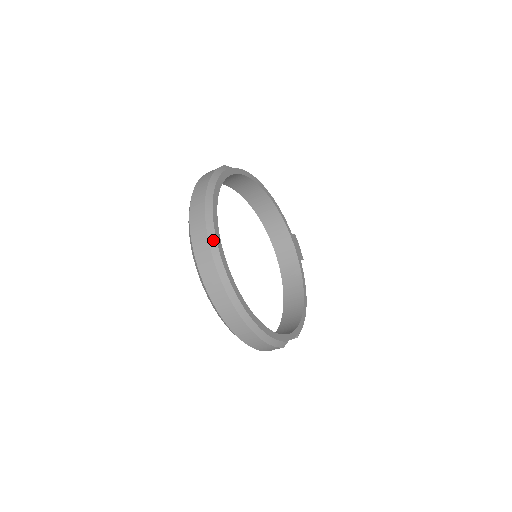
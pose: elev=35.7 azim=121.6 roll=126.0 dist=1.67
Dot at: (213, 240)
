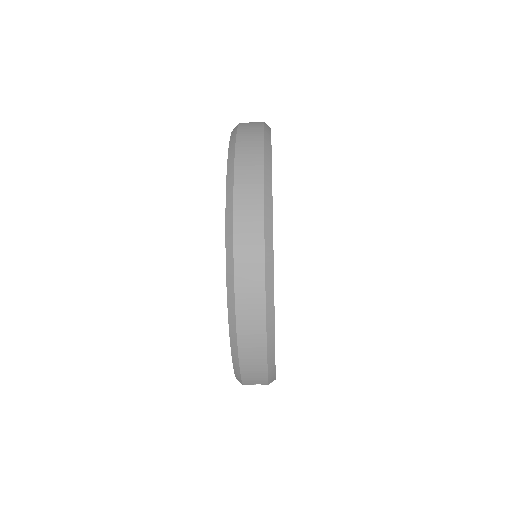
Dot at: (269, 180)
